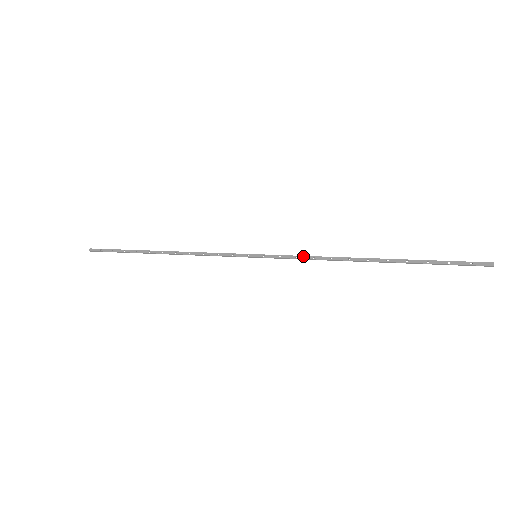
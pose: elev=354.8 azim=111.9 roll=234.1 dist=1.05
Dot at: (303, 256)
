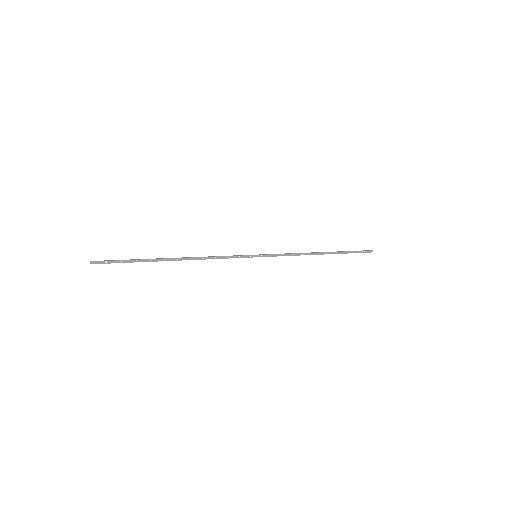
Dot at: (287, 254)
